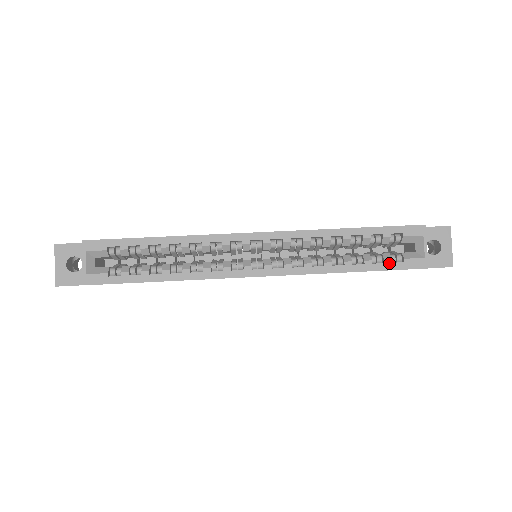
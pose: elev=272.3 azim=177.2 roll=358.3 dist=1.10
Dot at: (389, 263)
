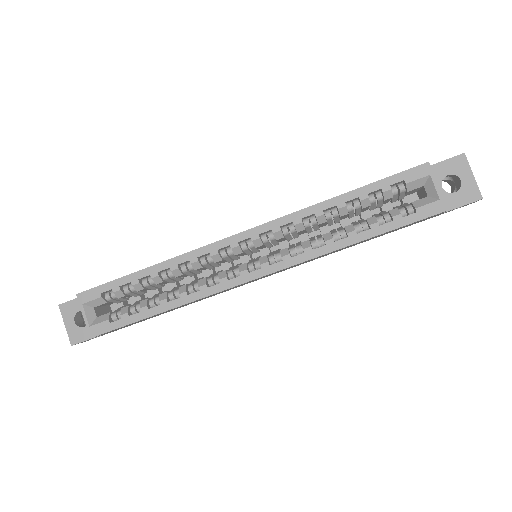
Dot at: (399, 219)
